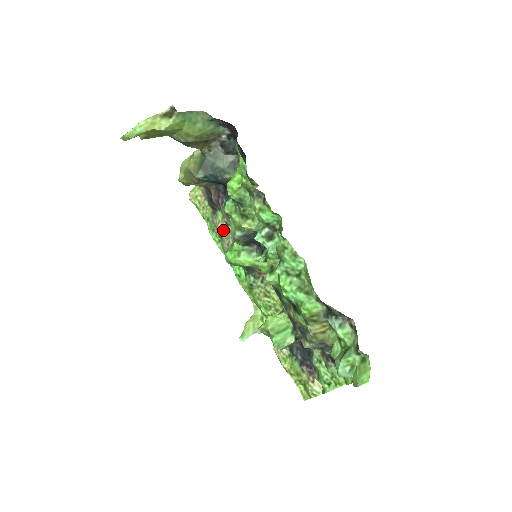
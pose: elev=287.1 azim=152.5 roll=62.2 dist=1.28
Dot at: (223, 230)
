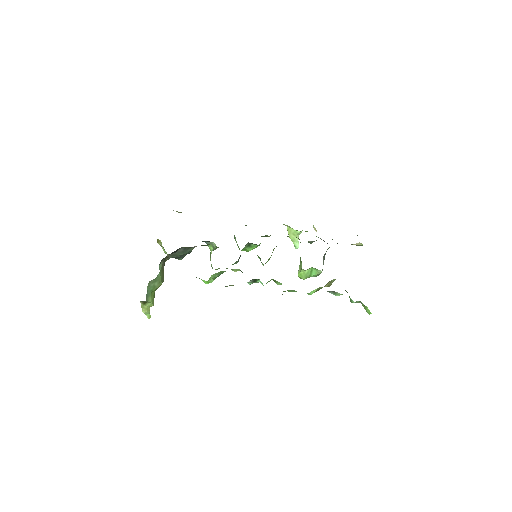
Dot at: occluded
